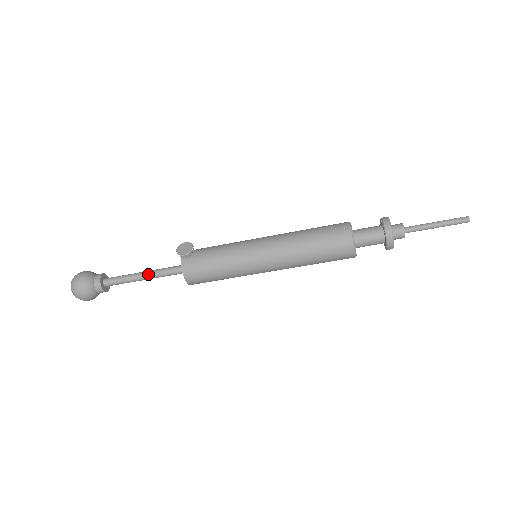
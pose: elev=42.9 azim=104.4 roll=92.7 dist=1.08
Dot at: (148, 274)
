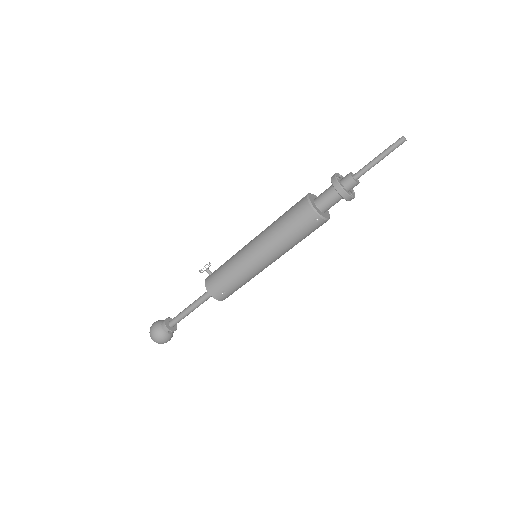
Dot at: (192, 303)
